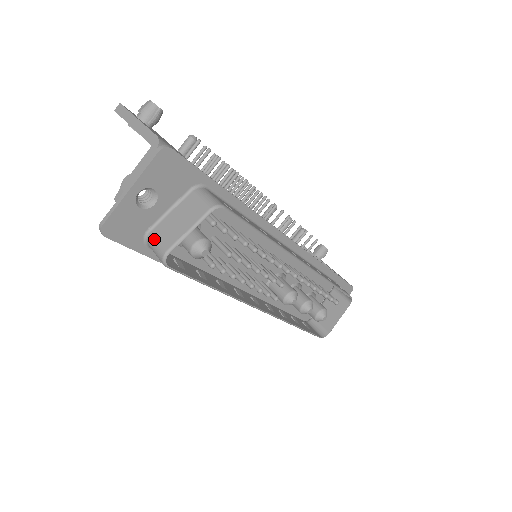
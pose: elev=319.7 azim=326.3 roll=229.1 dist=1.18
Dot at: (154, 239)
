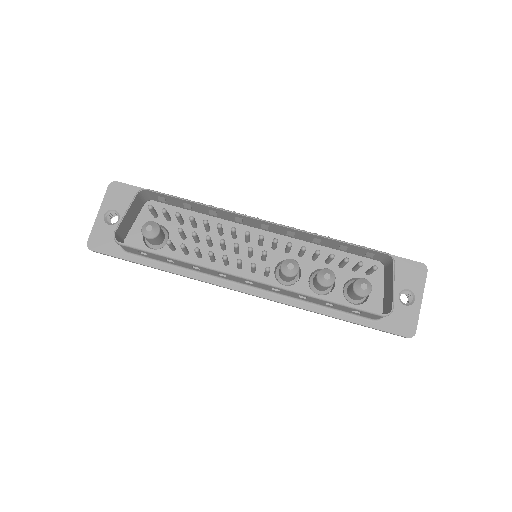
Dot at: (119, 238)
